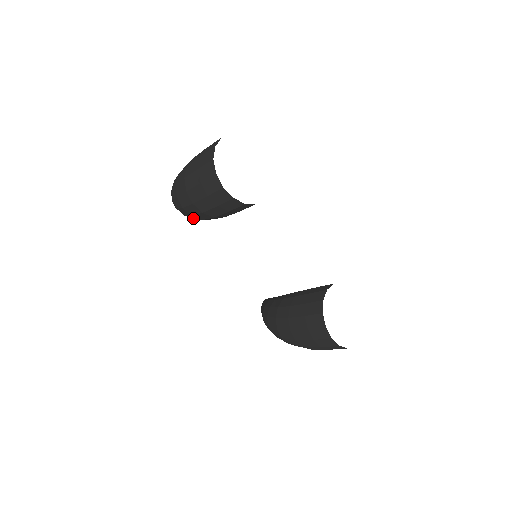
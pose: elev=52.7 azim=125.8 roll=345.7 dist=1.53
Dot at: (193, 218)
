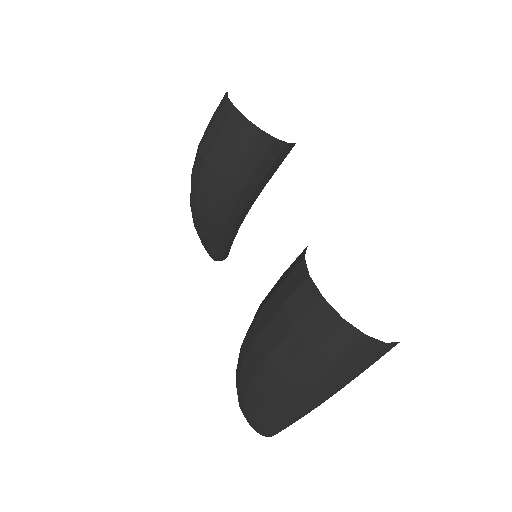
Dot at: (201, 211)
